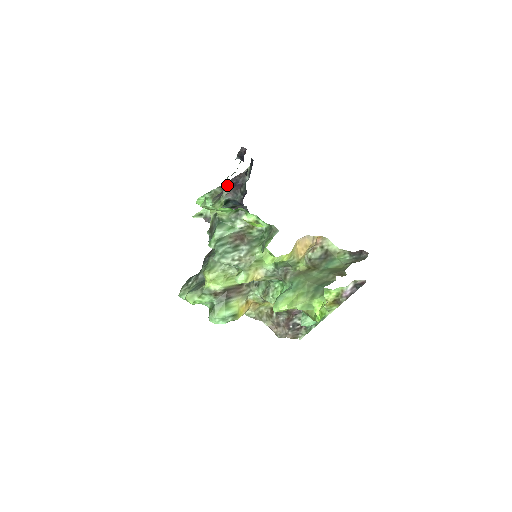
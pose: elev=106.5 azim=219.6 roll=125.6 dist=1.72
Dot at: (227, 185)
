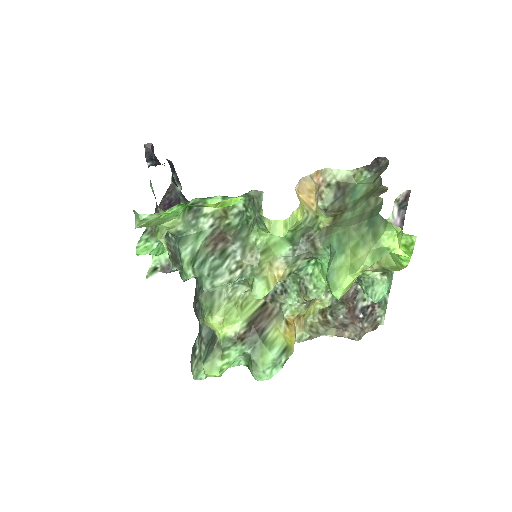
Dot at: occluded
